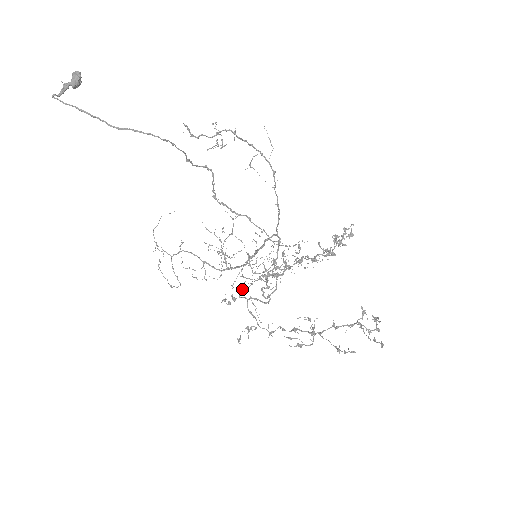
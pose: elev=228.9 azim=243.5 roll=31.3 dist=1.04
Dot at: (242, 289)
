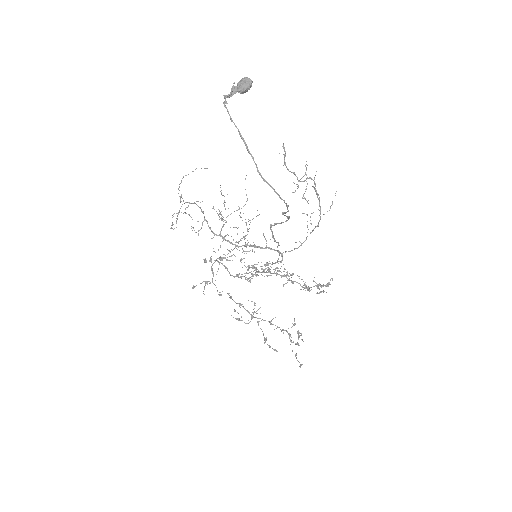
Dot at: occluded
